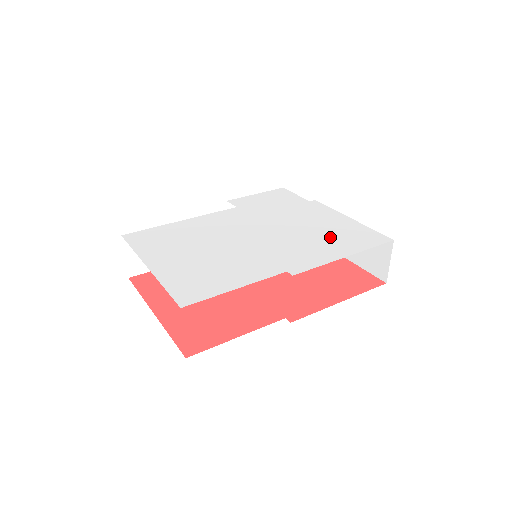
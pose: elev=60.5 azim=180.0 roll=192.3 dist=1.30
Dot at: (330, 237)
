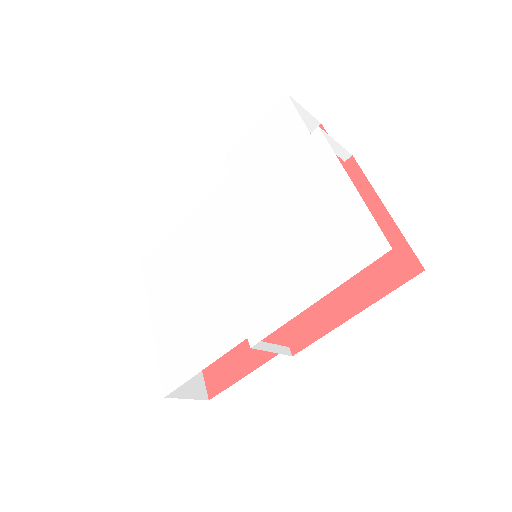
Dot at: (308, 248)
